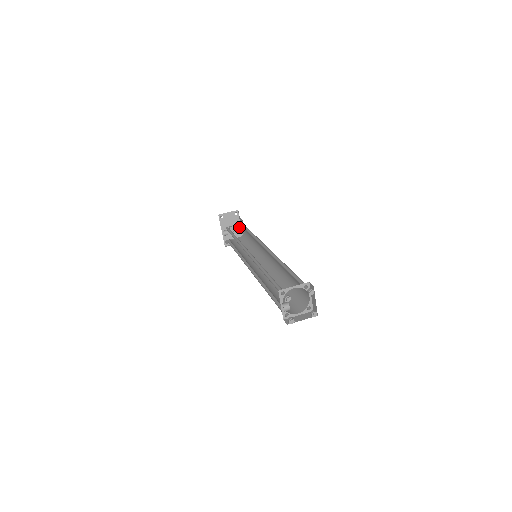
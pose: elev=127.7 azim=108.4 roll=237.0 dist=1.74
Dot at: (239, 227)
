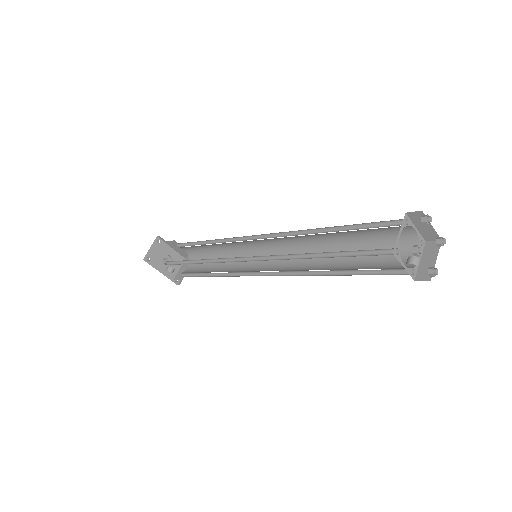
Dot at: (173, 253)
